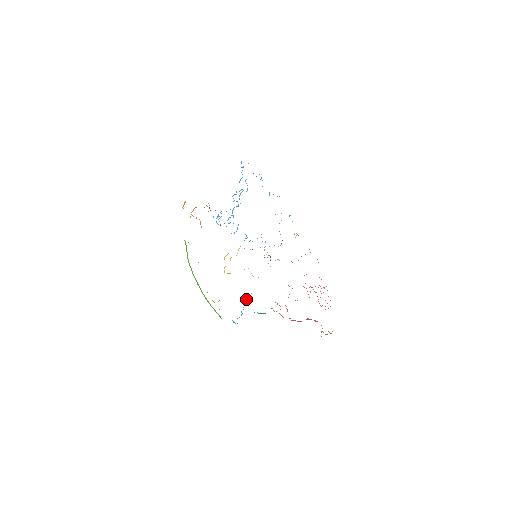
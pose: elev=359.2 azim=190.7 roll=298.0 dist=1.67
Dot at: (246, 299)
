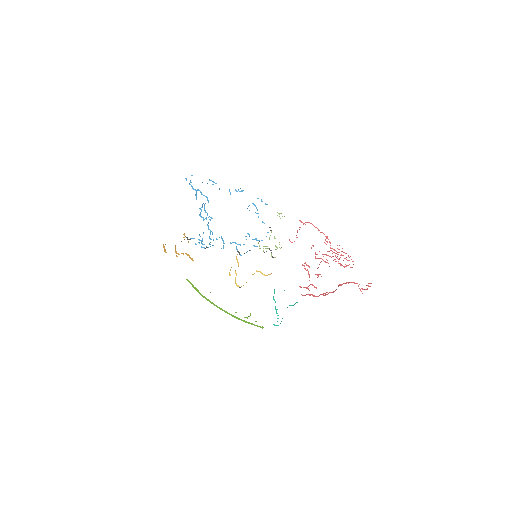
Dot at: occluded
